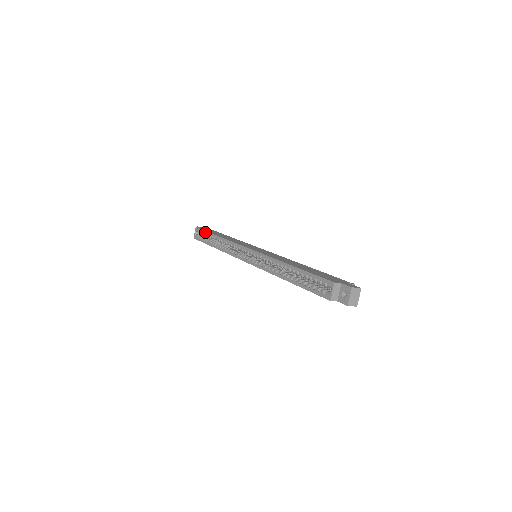
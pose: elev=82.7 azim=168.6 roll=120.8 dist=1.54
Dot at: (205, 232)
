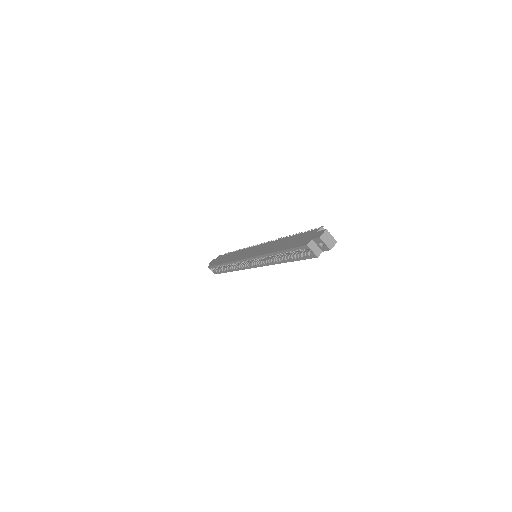
Dot at: (215, 266)
